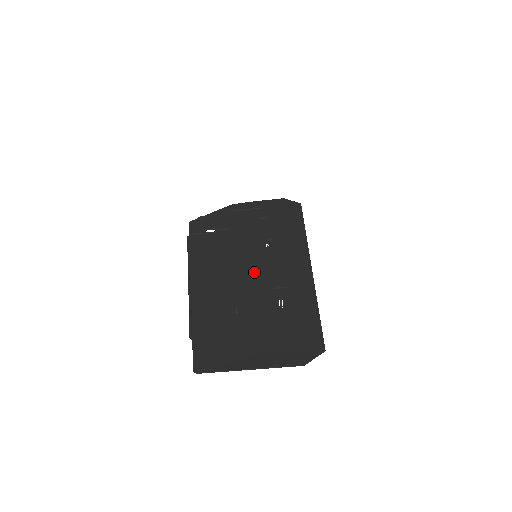
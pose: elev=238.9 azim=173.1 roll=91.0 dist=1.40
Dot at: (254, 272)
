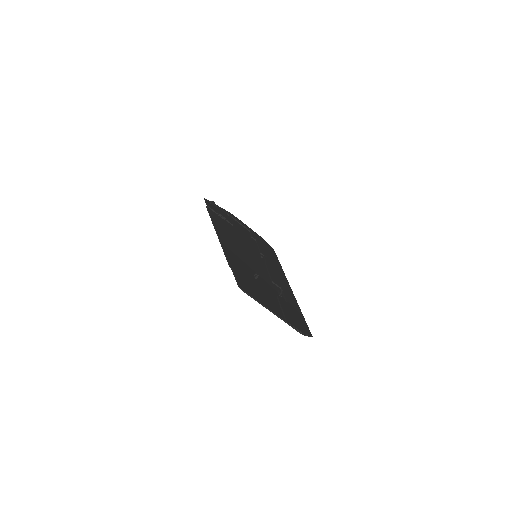
Dot at: (258, 264)
